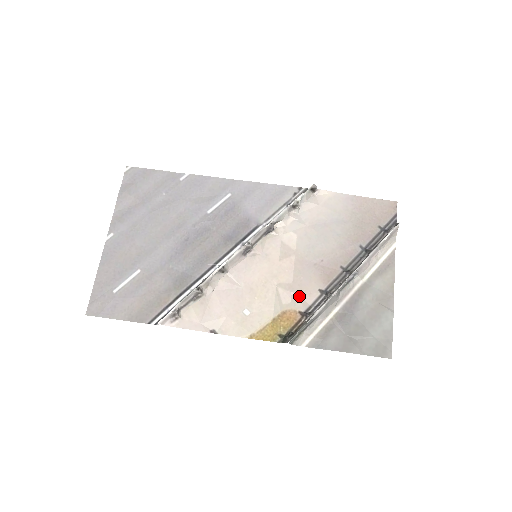
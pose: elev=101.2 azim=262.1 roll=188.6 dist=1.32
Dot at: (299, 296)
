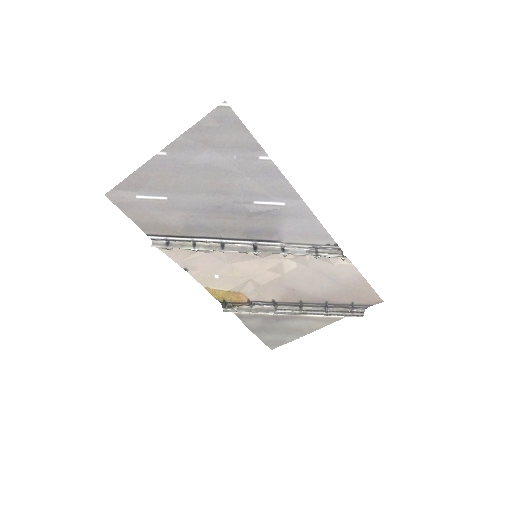
Dot at: (258, 293)
